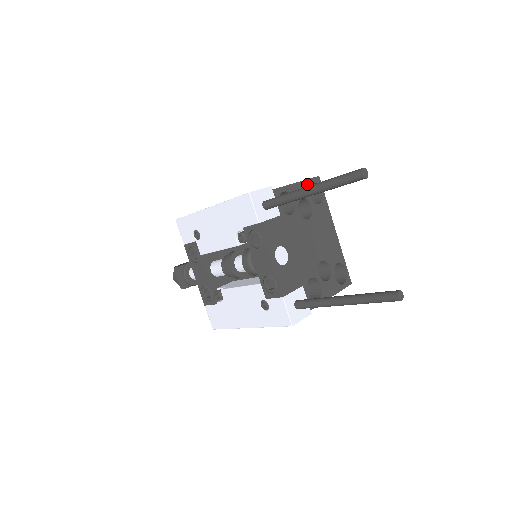
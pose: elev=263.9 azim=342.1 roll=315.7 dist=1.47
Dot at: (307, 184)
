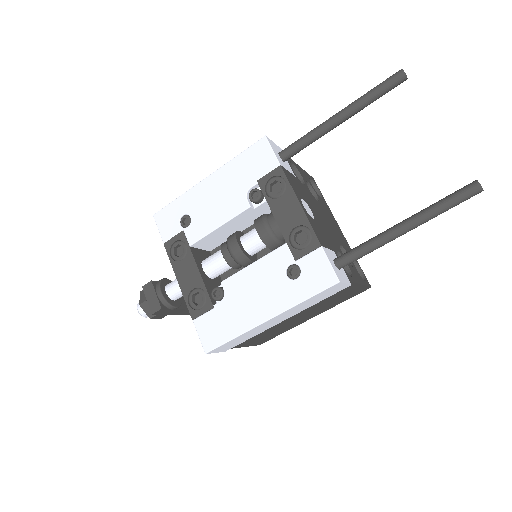
Dot at: (307, 175)
